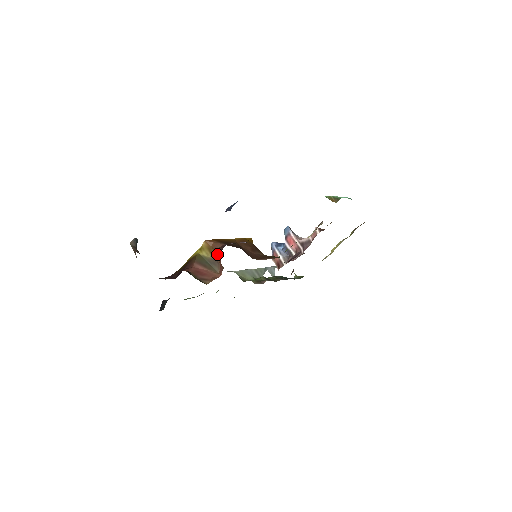
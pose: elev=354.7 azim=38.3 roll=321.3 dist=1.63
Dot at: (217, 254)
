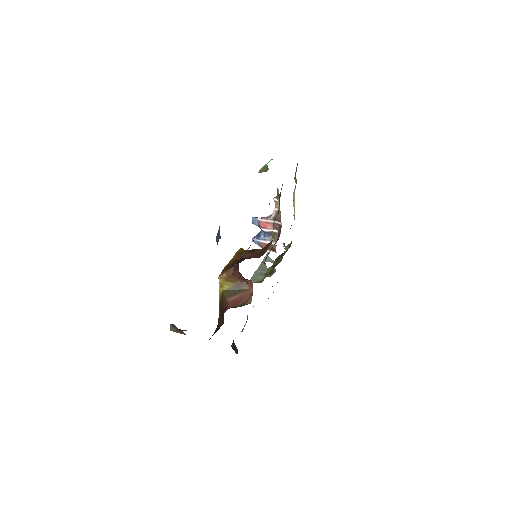
Dot at: (236, 278)
